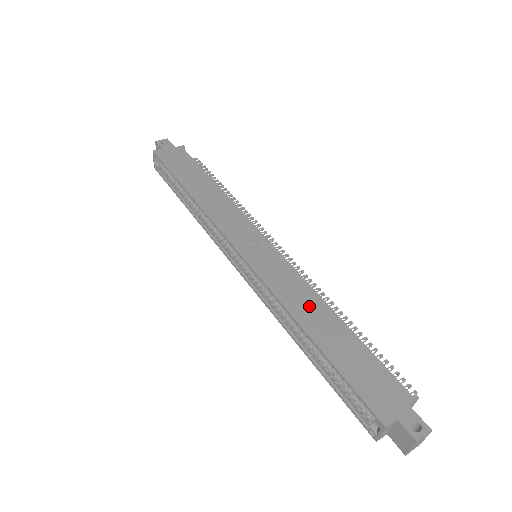
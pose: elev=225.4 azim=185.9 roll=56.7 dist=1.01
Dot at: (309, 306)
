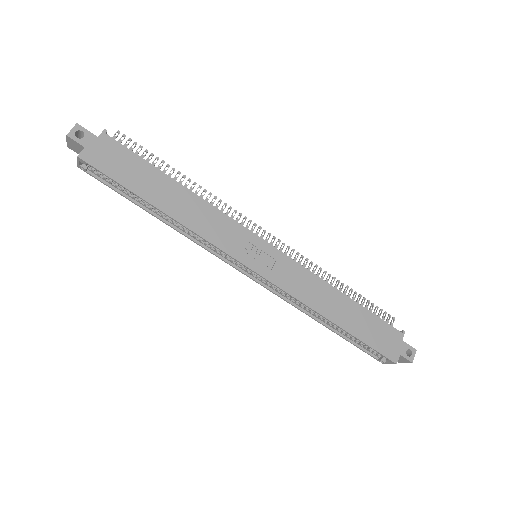
Dot at: (324, 296)
